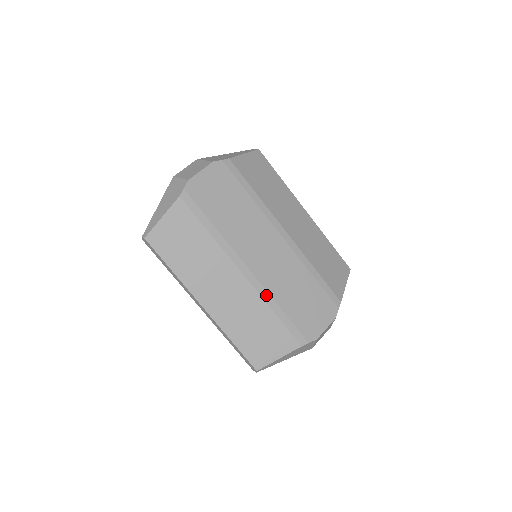
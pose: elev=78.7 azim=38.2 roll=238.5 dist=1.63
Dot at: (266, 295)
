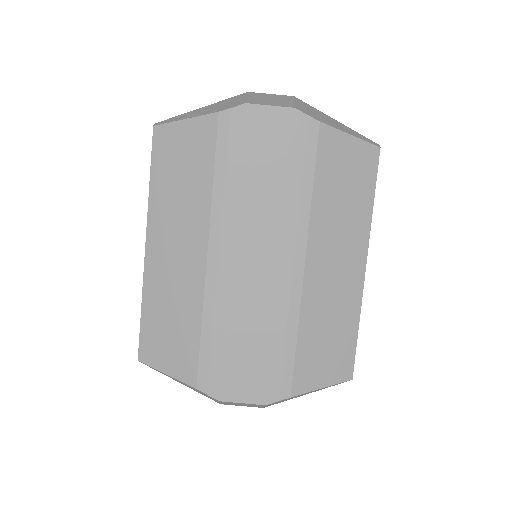
Dot at: (210, 301)
